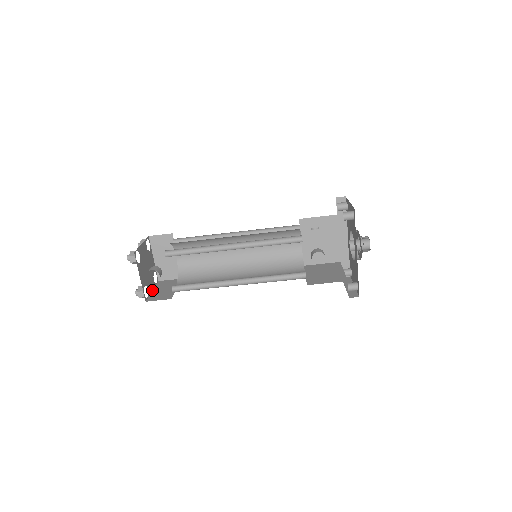
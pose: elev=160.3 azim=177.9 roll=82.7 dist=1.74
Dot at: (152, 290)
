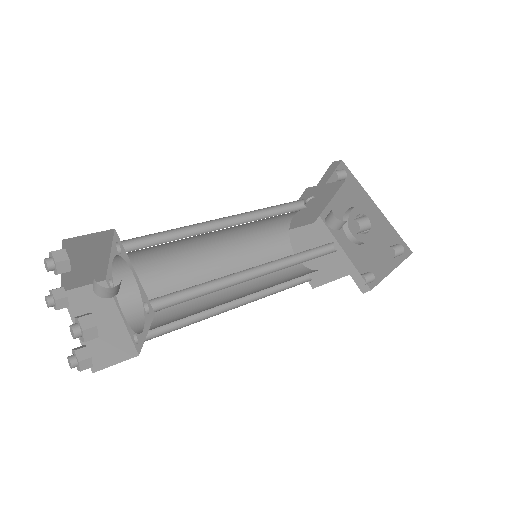
Dot at: occluded
